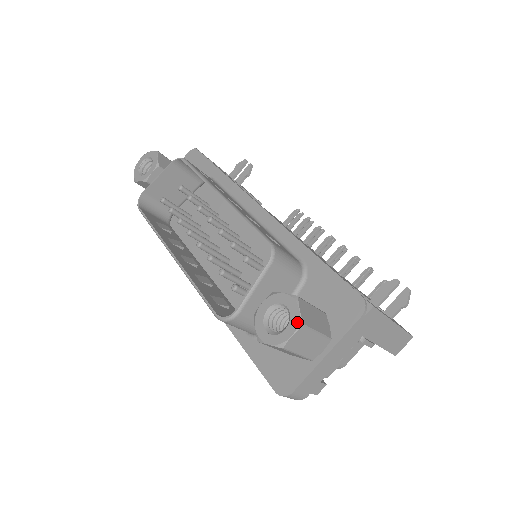
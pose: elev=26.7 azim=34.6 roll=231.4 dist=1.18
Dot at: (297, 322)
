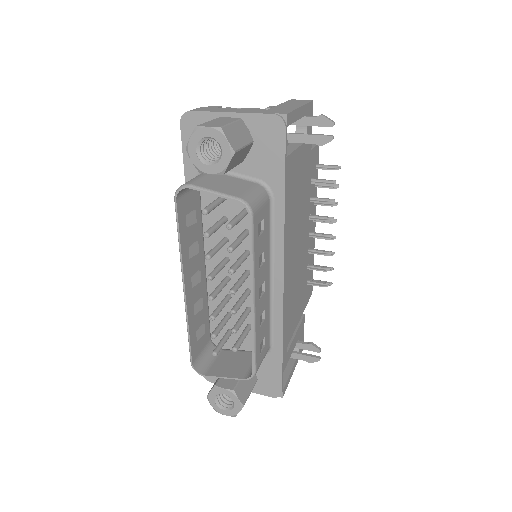
Dot at: (233, 415)
